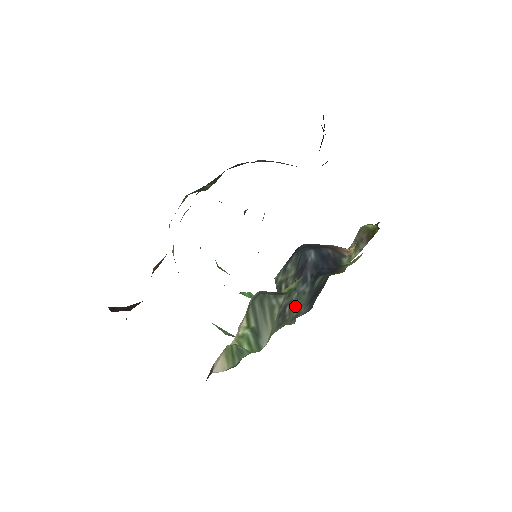
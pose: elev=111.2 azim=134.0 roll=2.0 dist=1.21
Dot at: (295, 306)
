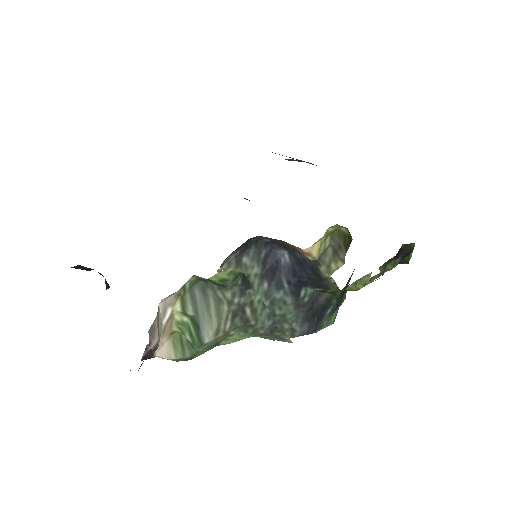
Dot at: (263, 312)
